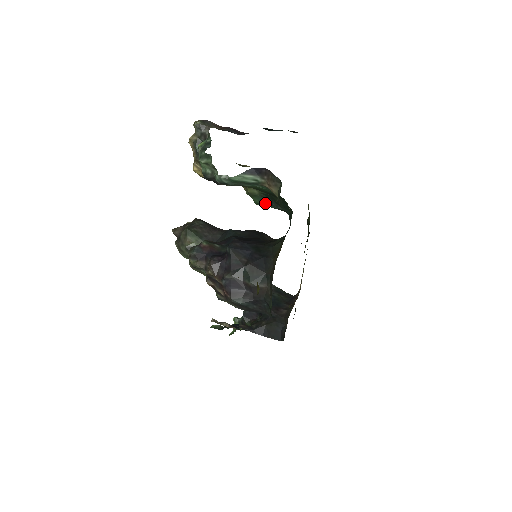
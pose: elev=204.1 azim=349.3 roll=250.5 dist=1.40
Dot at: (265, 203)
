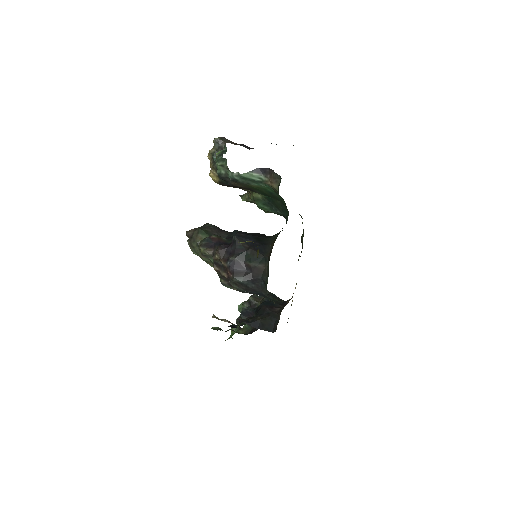
Dot at: (267, 207)
